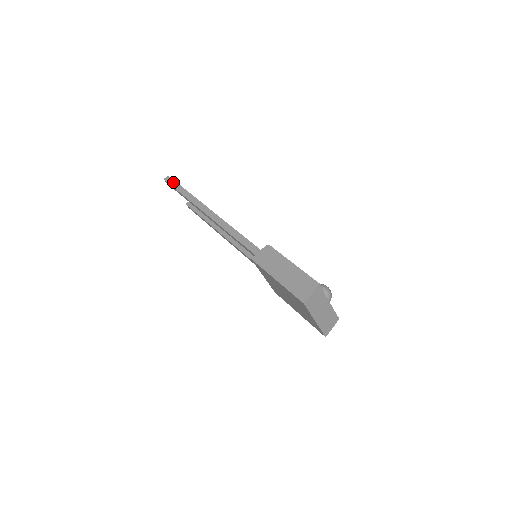
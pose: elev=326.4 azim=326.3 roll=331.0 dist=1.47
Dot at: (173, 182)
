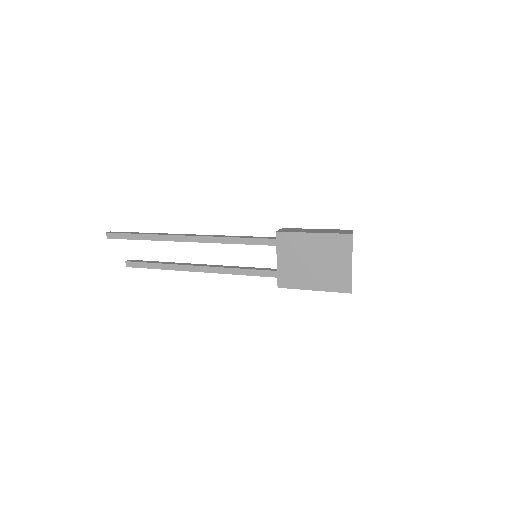
Dot at: (123, 232)
